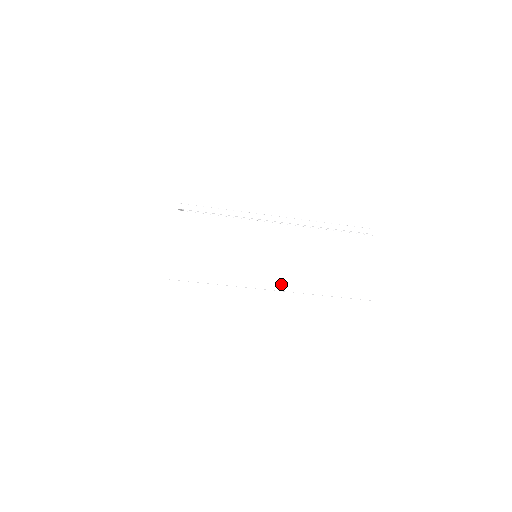
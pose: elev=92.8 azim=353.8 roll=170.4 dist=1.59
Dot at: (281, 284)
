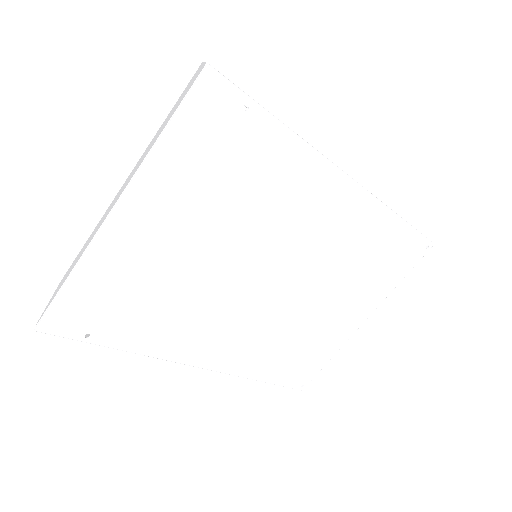
Dot at: (116, 201)
